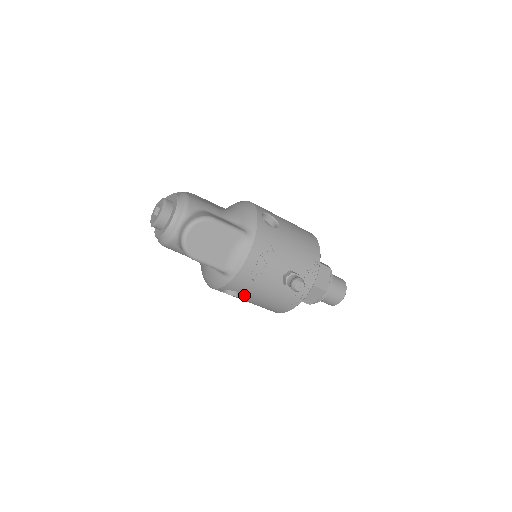
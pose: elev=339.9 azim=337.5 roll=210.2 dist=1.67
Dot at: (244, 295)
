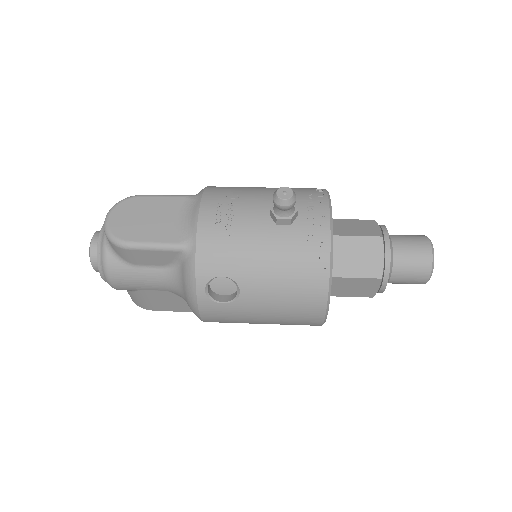
Dot at: (238, 279)
